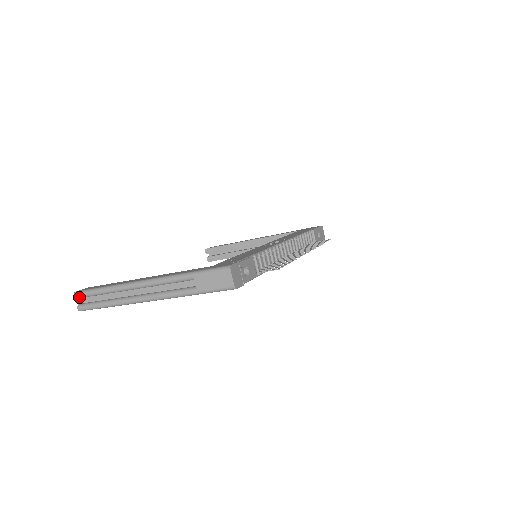
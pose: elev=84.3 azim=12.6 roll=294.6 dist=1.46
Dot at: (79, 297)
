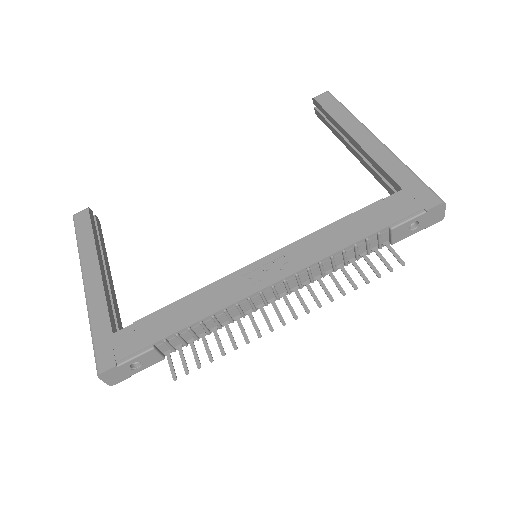
Dot at: occluded
